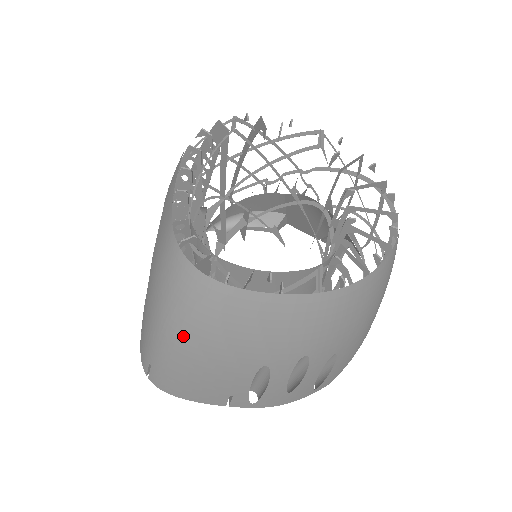
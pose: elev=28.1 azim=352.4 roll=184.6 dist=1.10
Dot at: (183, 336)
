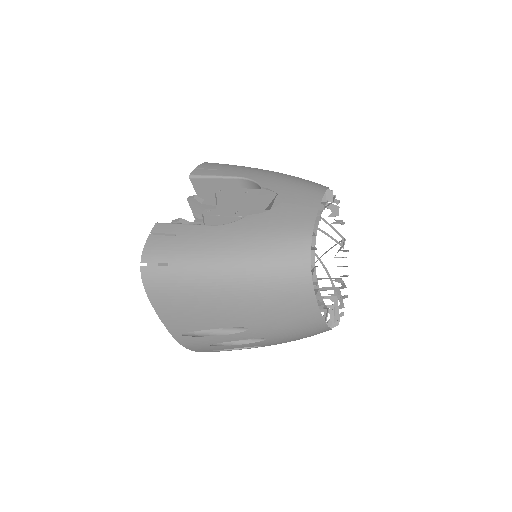
Dot at: (246, 281)
